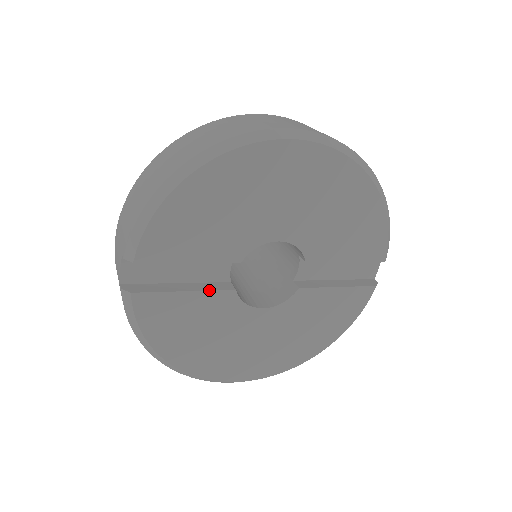
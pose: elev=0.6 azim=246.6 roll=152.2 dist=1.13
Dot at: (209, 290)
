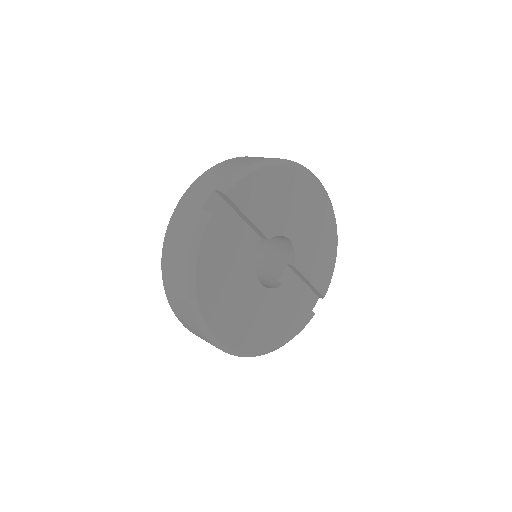
Dot at: occluded
